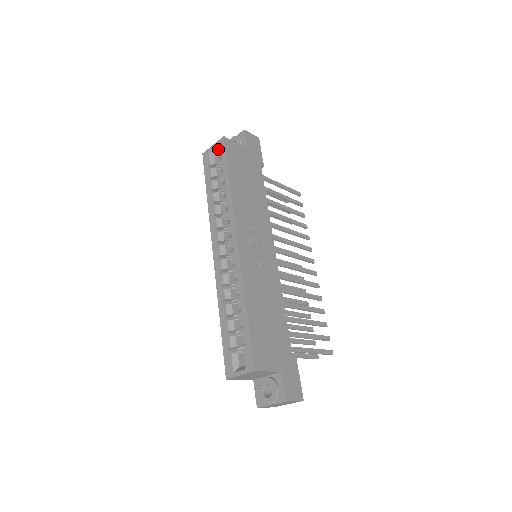
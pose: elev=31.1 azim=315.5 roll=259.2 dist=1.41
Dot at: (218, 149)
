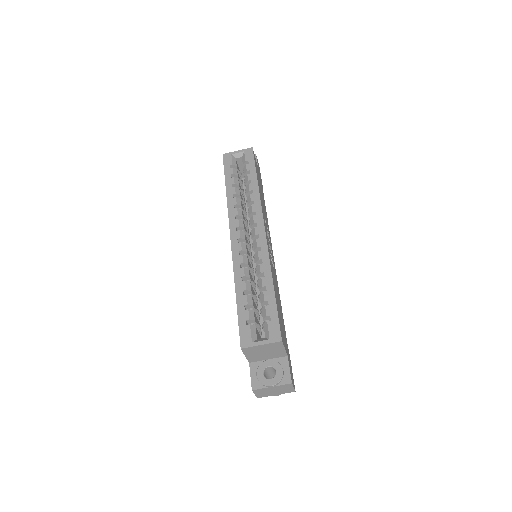
Dot at: (245, 155)
